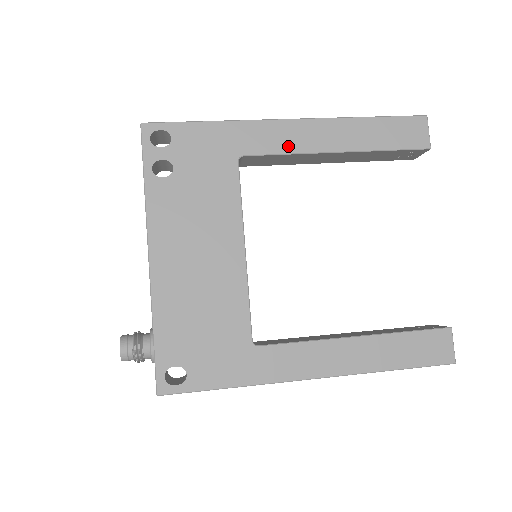
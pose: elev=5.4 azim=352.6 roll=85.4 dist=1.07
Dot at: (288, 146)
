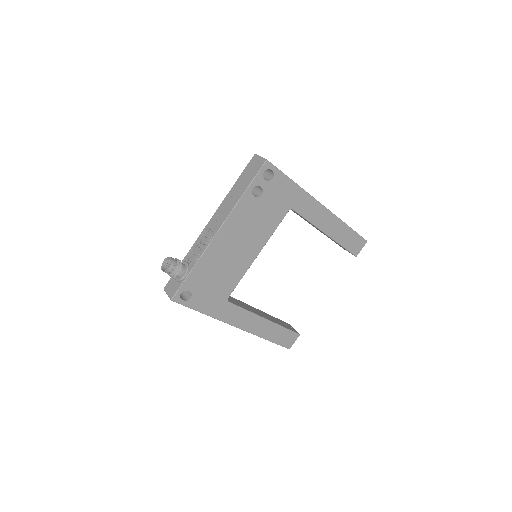
Dot at: (312, 218)
